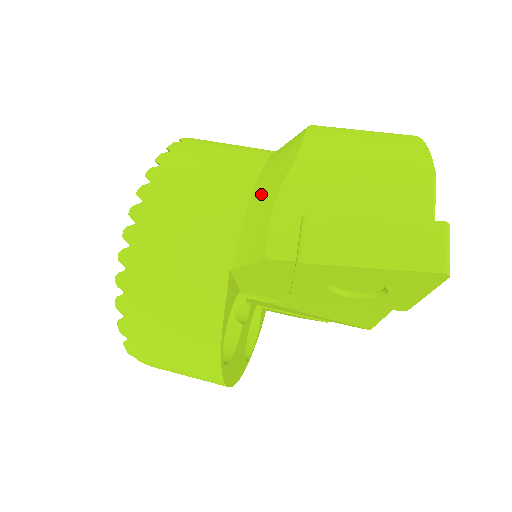
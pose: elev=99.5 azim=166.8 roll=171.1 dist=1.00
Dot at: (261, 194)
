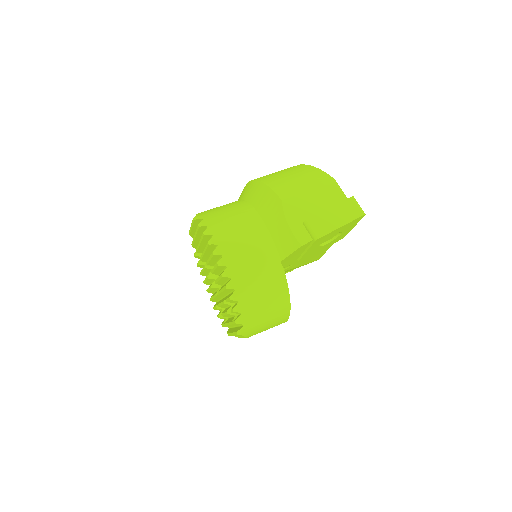
Dot at: (273, 223)
